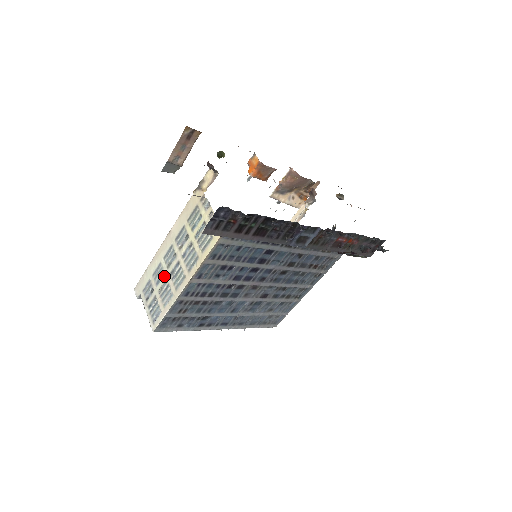
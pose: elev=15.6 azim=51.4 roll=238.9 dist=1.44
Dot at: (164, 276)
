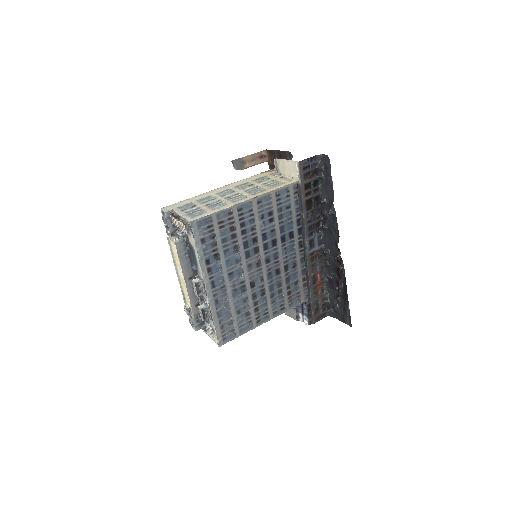
Dot at: (216, 199)
